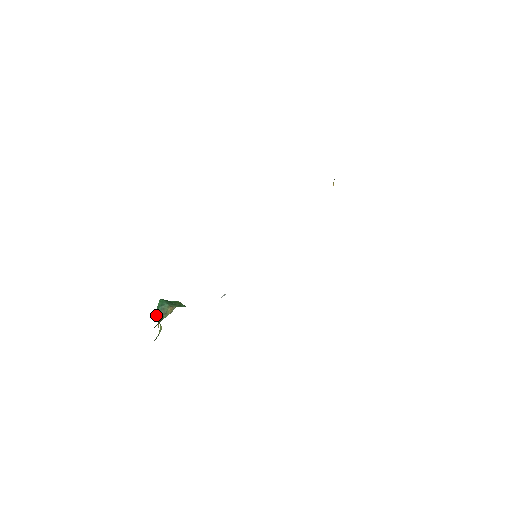
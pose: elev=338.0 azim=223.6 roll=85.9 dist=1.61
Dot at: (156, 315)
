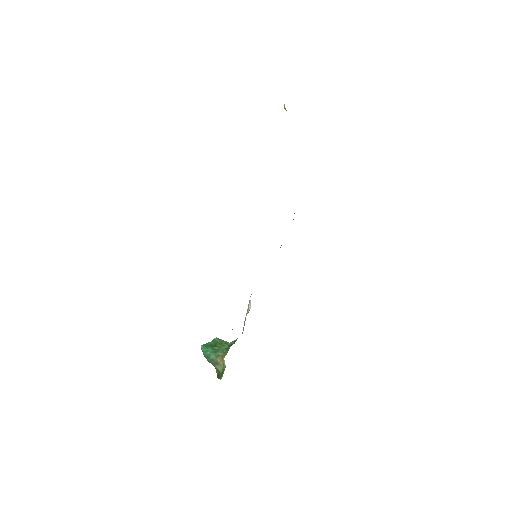
Dot at: occluded
